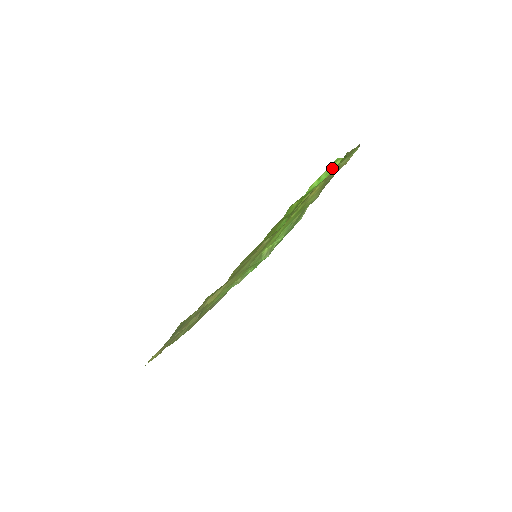
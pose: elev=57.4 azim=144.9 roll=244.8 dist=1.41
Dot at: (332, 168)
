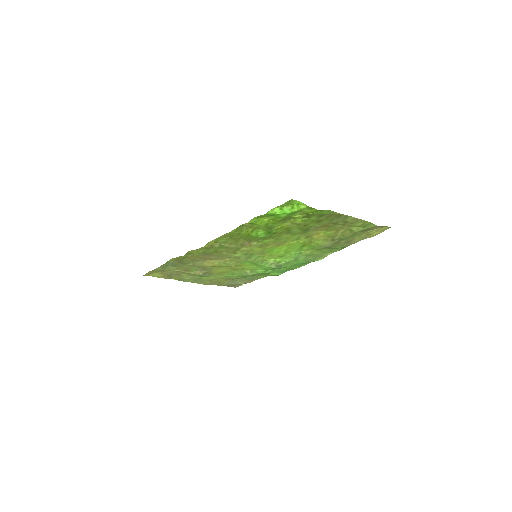
Dot at: (297, 208)
